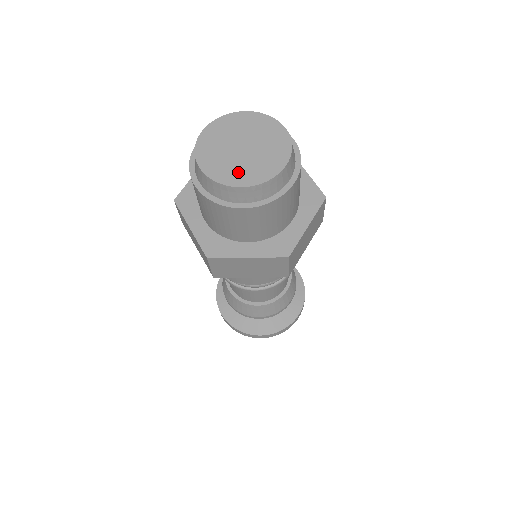
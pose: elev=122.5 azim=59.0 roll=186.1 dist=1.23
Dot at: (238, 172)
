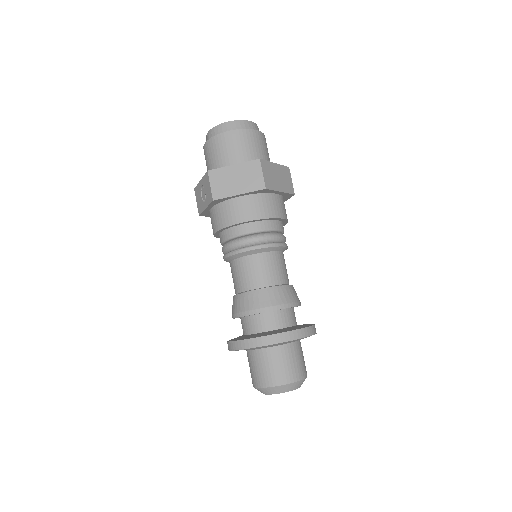
Dot at: occluded
